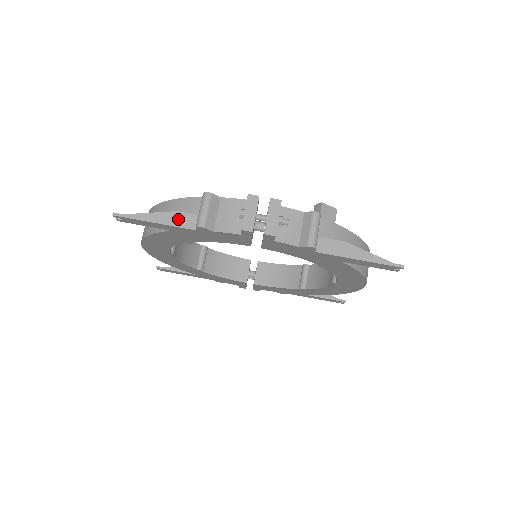
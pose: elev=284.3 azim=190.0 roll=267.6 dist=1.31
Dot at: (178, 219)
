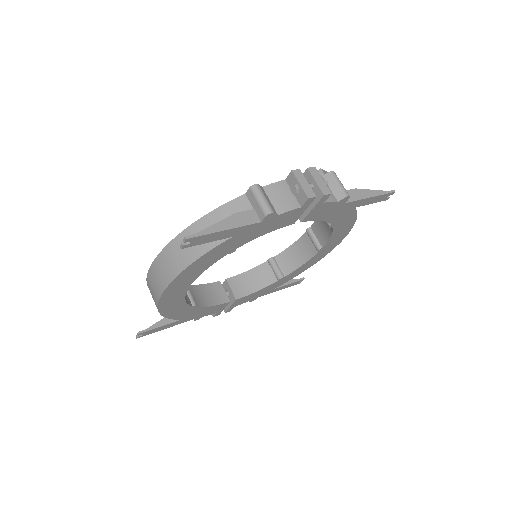
Dot at: (241, 219)
